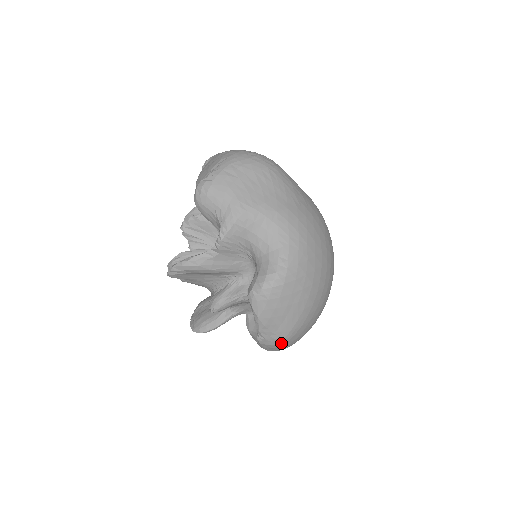
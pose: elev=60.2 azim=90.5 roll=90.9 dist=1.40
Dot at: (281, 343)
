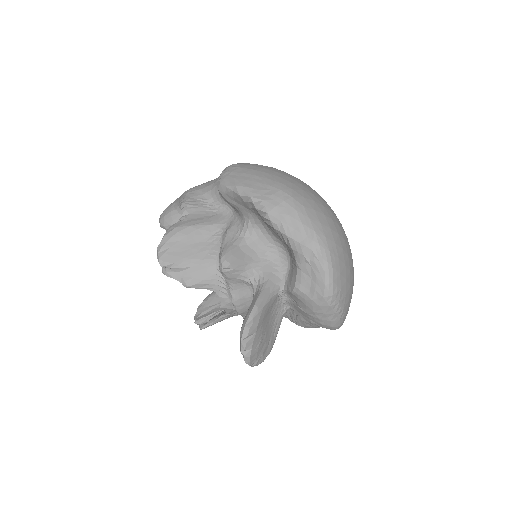
Dot at: (285, 198)
